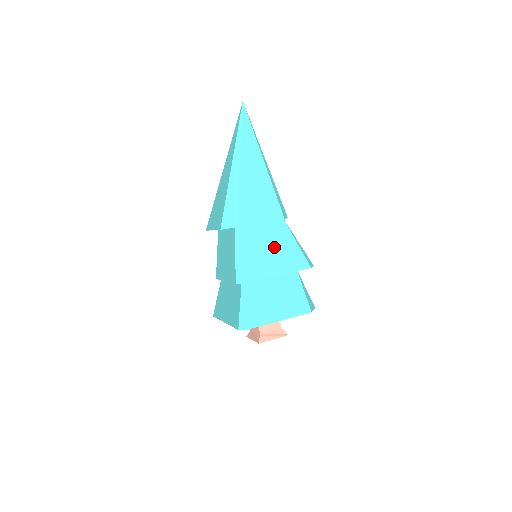
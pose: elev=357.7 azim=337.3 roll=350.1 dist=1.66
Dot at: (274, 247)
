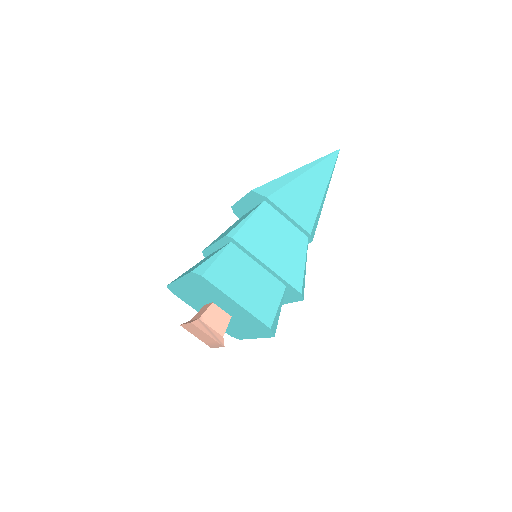
Dot at: (283, 246)
